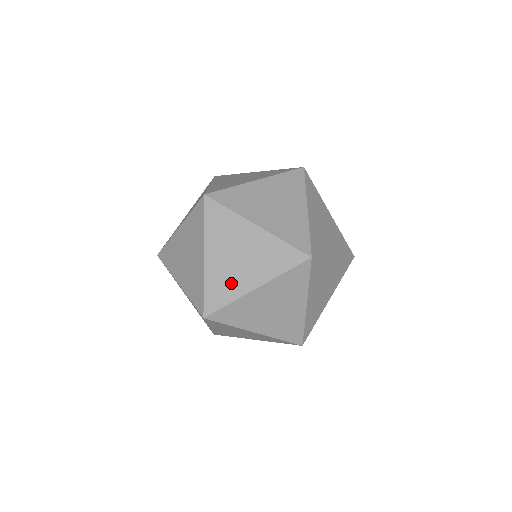
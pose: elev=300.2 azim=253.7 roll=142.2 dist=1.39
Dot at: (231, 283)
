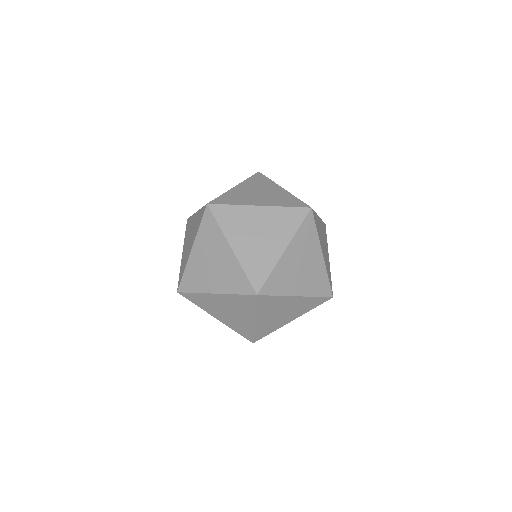
Dot at: (201, 279)
